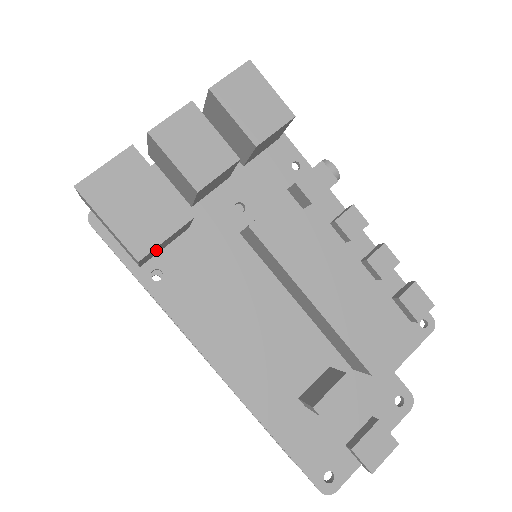
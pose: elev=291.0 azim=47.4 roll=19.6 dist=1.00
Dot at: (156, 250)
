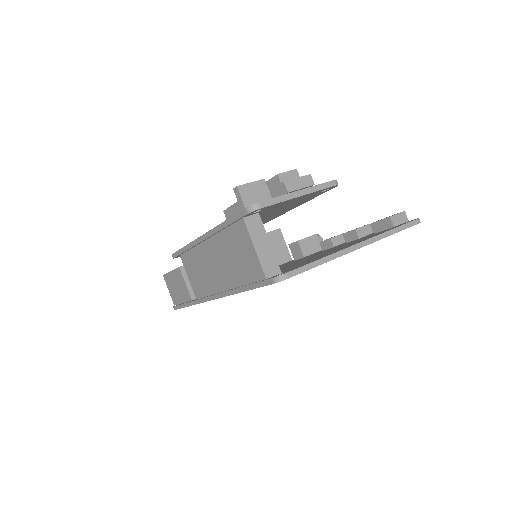
Dot at: occluded
